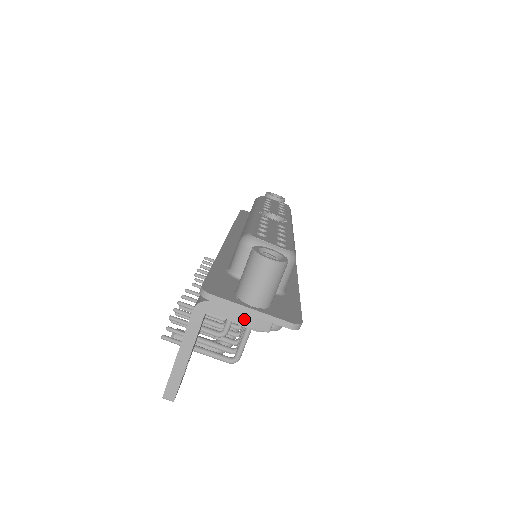
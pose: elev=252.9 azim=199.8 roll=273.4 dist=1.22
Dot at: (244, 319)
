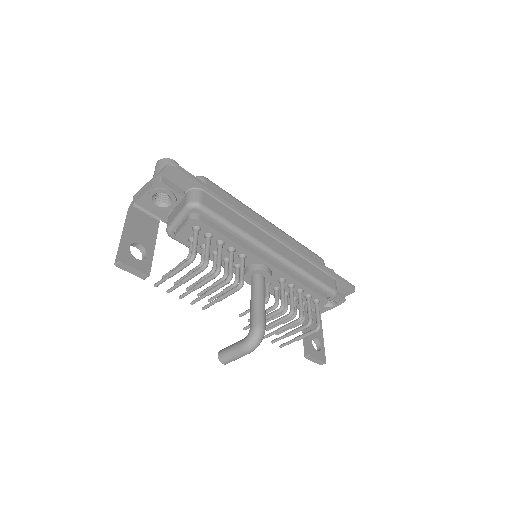
Dot at: (148, 188)
